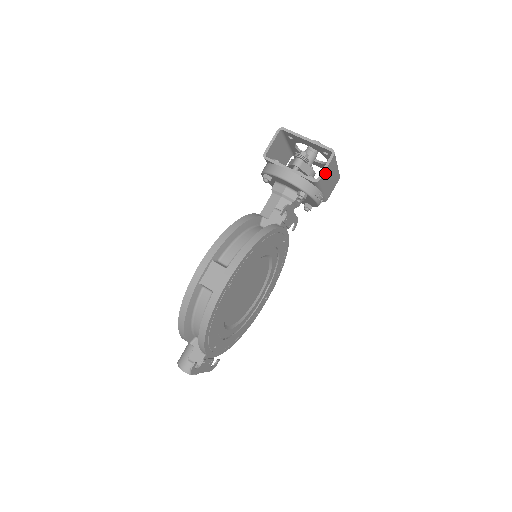
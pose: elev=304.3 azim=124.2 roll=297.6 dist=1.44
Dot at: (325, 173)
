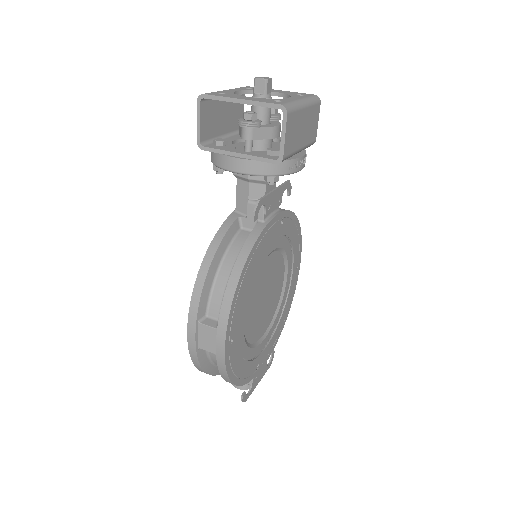
Dot at: (287, 142)
